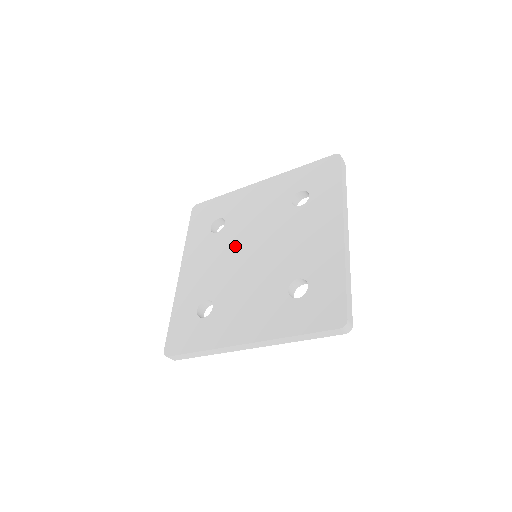
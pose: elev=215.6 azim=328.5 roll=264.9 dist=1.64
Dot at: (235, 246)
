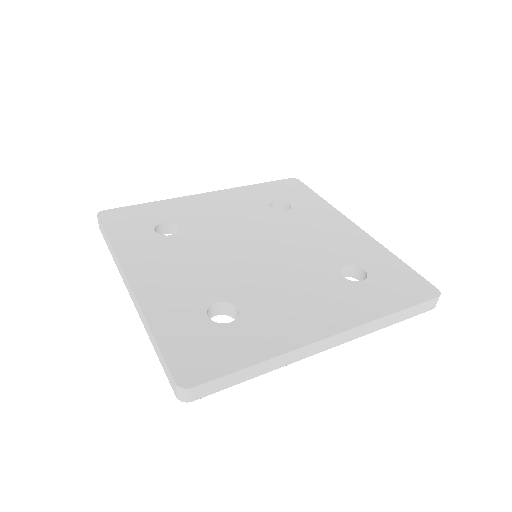
Dot at: (220, 245)
